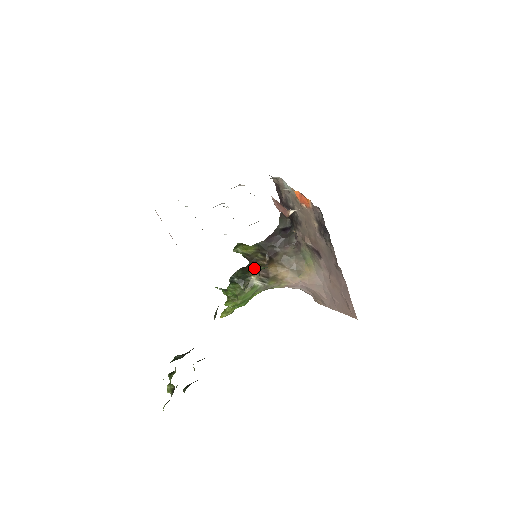
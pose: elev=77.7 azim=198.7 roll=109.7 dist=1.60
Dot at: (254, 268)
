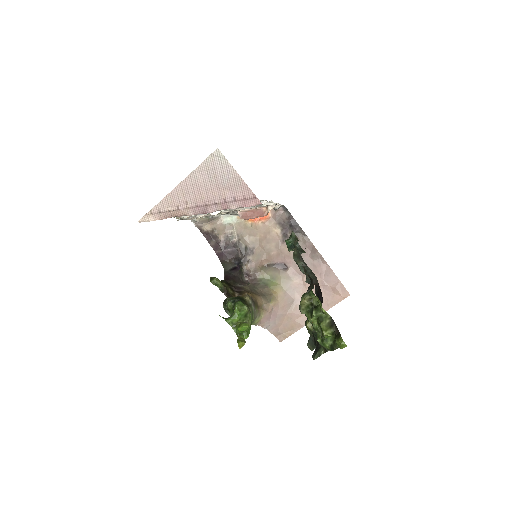
Dot at: (237, 296)
